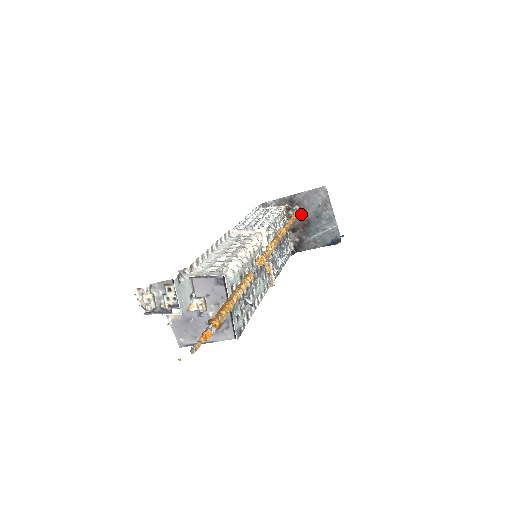
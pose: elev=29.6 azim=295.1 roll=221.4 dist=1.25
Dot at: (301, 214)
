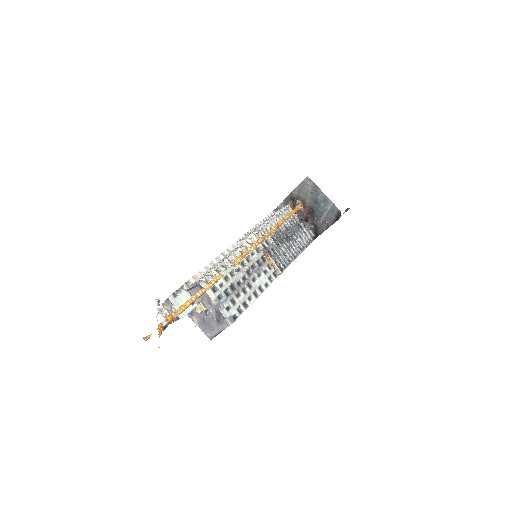
Dot at: (304, 205)
